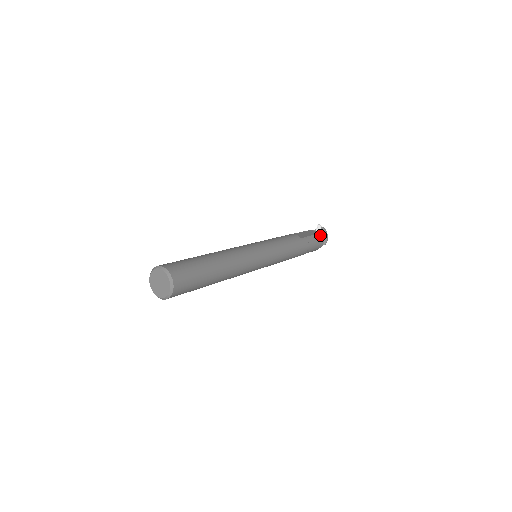
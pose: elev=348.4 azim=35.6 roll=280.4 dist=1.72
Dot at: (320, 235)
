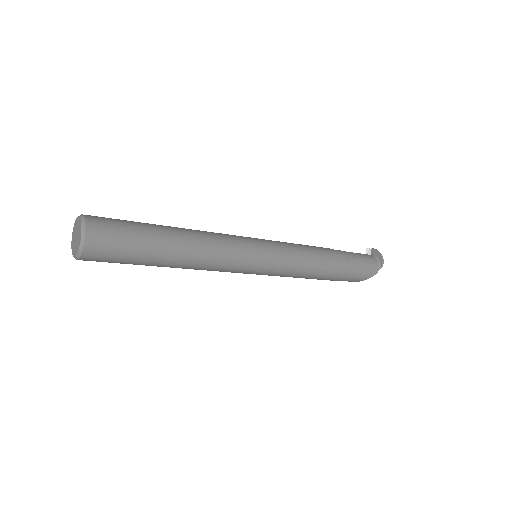
Dot at: (370, 256)
